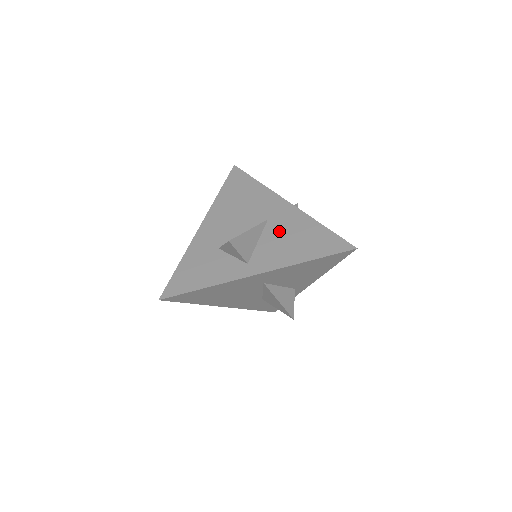
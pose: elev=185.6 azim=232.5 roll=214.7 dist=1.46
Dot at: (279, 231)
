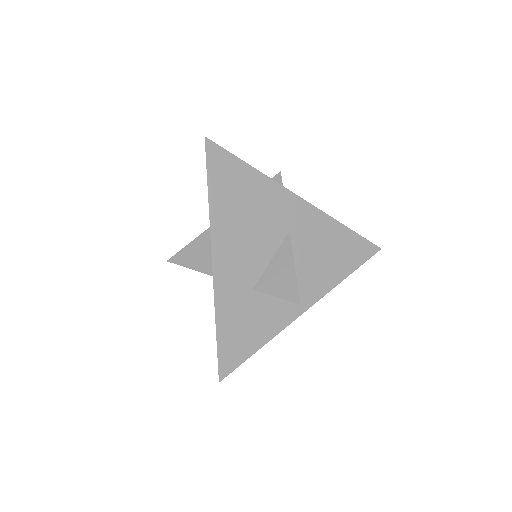
Dot at: (308, 246)
